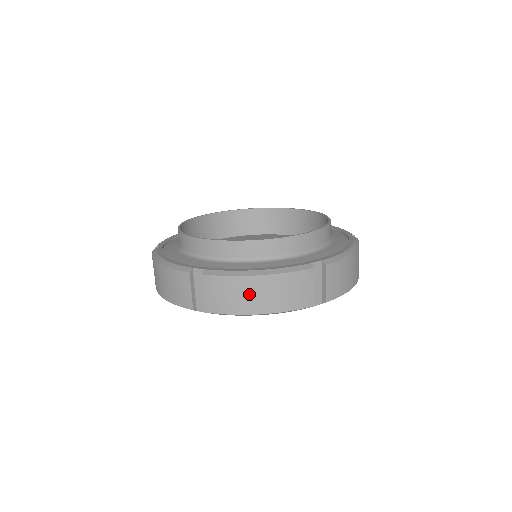
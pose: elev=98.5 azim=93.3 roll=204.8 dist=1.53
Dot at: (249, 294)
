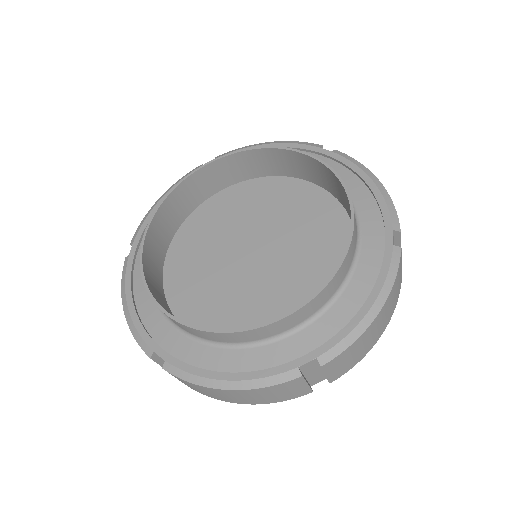
Dot at: (373, 333)
